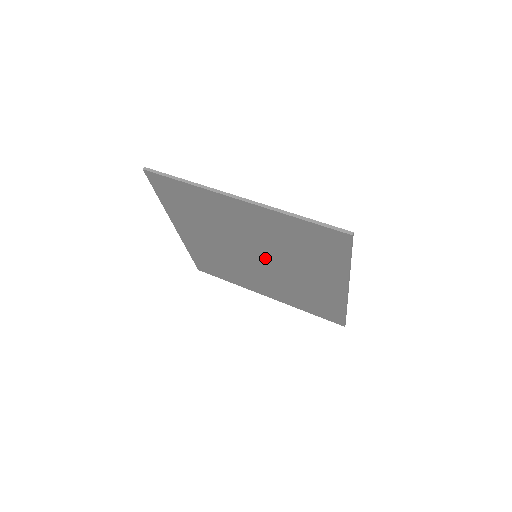
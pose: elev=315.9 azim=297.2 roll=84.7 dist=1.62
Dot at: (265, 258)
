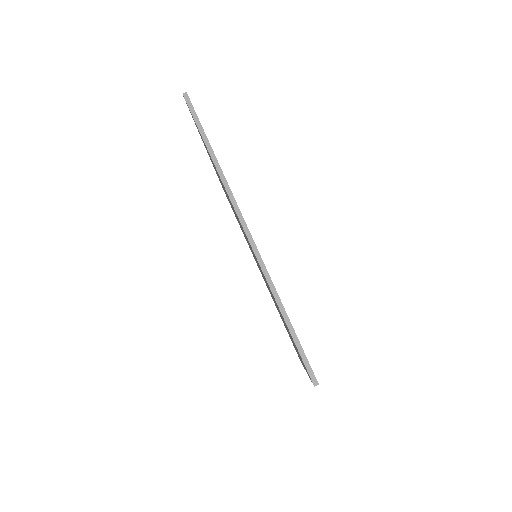
Dot at: occluded
